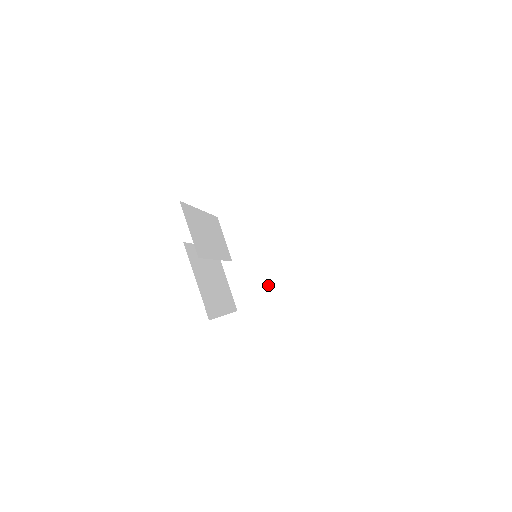
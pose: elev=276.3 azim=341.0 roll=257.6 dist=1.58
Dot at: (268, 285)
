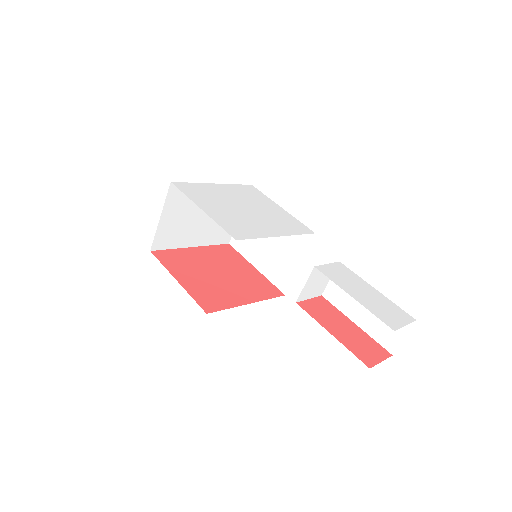
Dot at: (189, 235)
